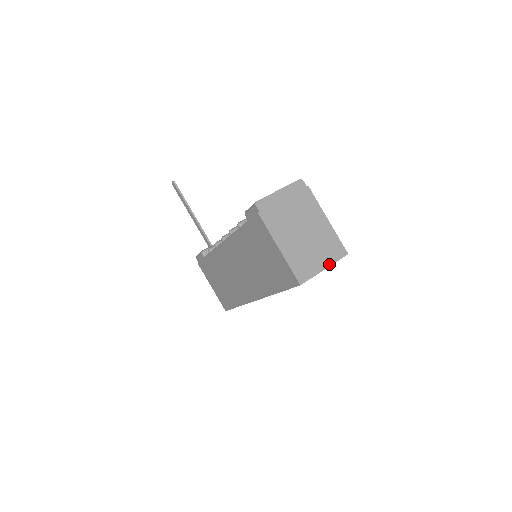
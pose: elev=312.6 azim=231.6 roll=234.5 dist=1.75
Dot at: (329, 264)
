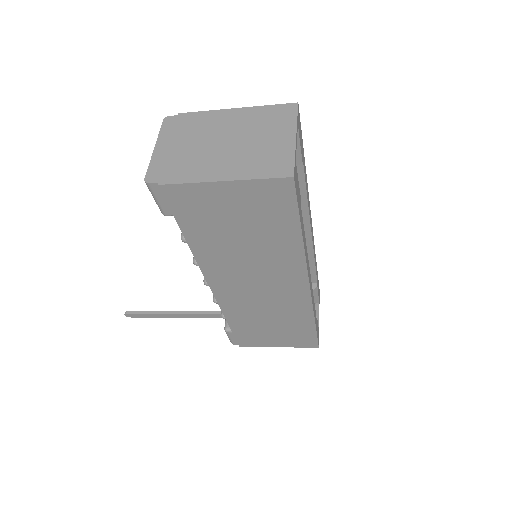
Dot at: (293, 130)
